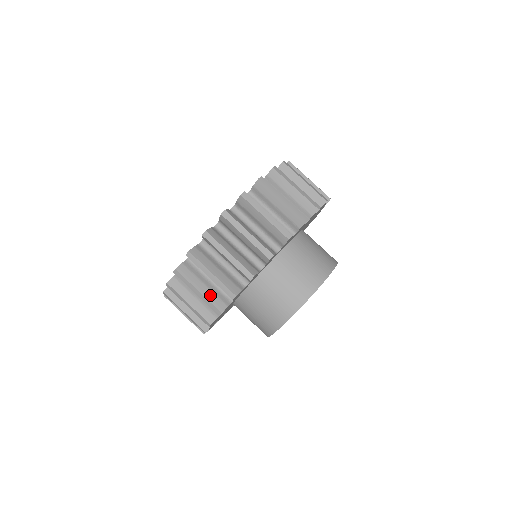
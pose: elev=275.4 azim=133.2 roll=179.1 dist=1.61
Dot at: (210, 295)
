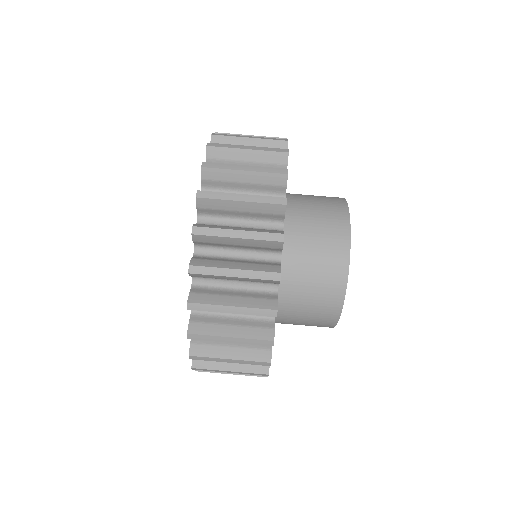
Dot at: (244, 366)
